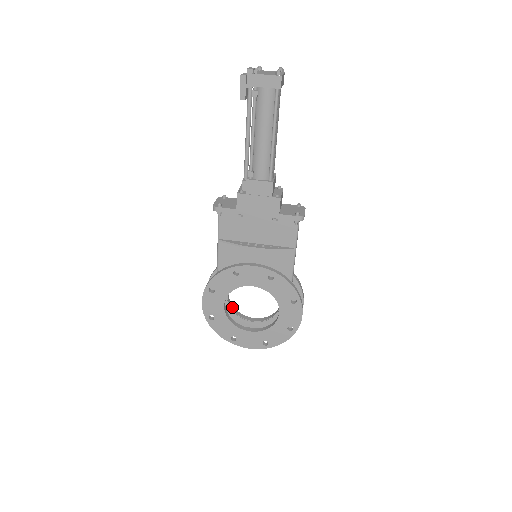
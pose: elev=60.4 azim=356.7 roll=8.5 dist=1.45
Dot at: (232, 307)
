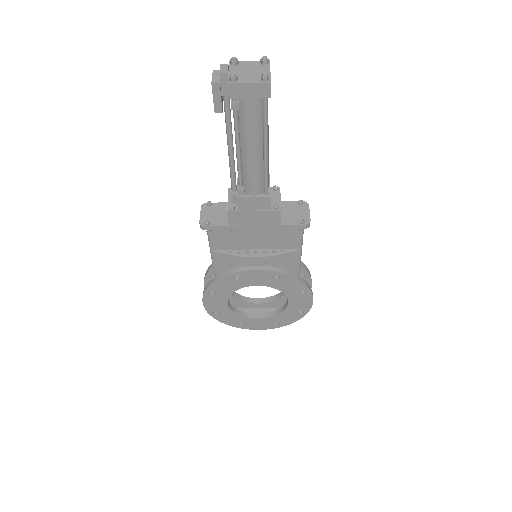
Dot at: (234, 294)
